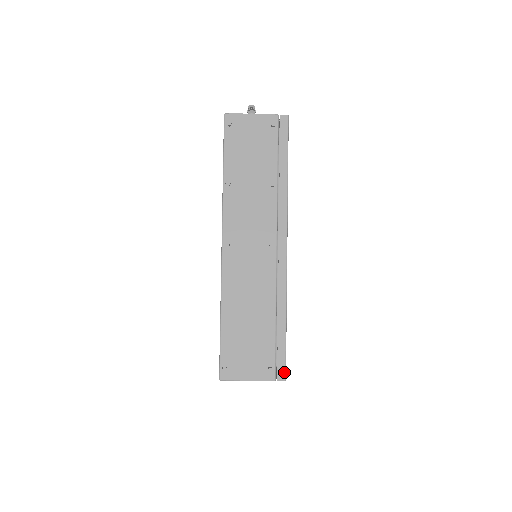
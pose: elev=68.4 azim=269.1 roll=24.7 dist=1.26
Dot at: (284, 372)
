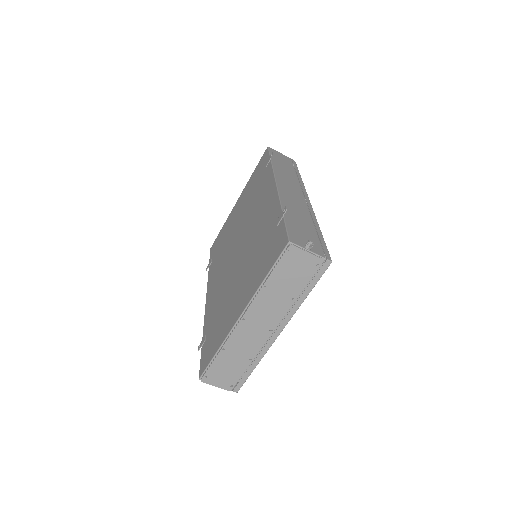
Dot at: (239, 389)
